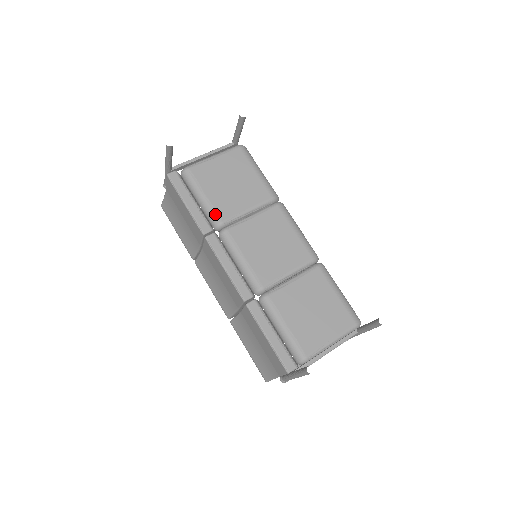
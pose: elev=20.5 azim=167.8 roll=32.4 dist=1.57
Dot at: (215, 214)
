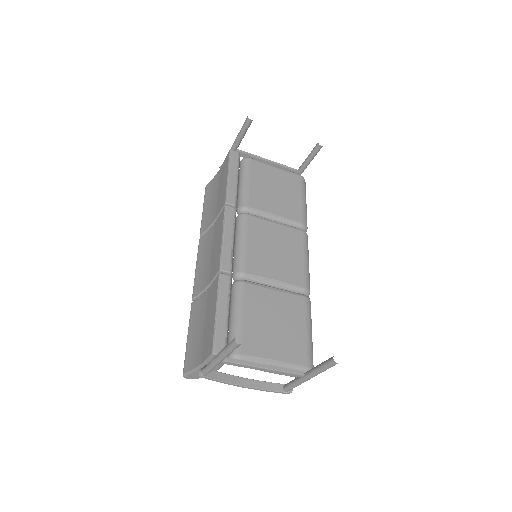
Dot at: (246, 198)
